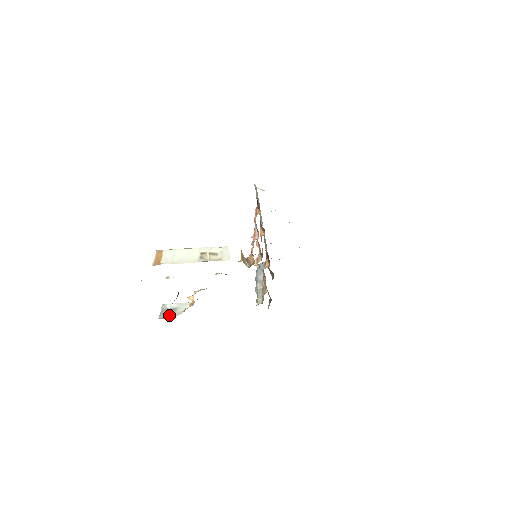
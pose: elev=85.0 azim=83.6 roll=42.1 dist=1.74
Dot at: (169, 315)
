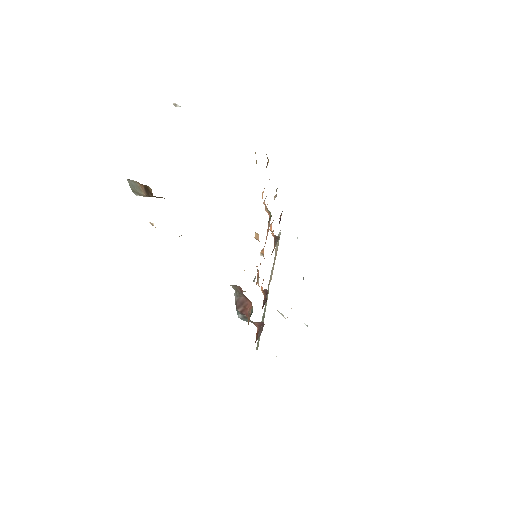
Dot at: occluded
